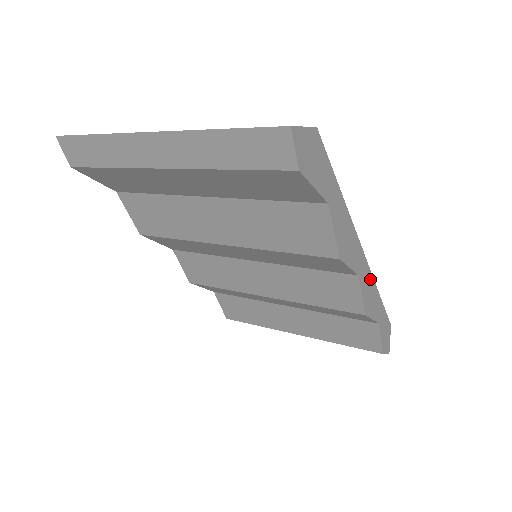
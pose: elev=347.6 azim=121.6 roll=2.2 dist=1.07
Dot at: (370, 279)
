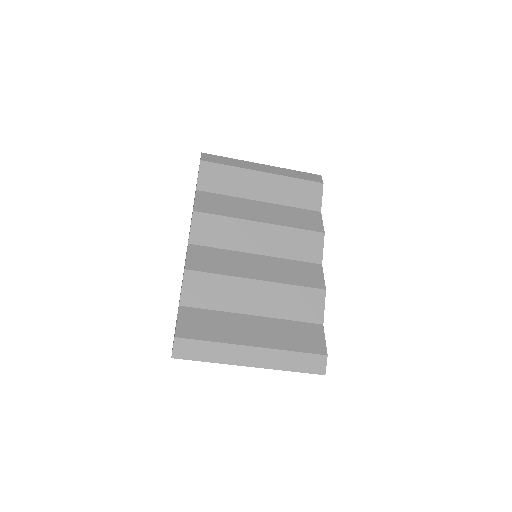
Dot at: occluded
